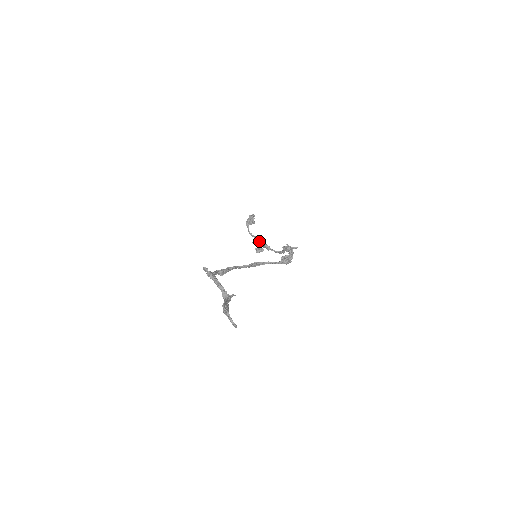
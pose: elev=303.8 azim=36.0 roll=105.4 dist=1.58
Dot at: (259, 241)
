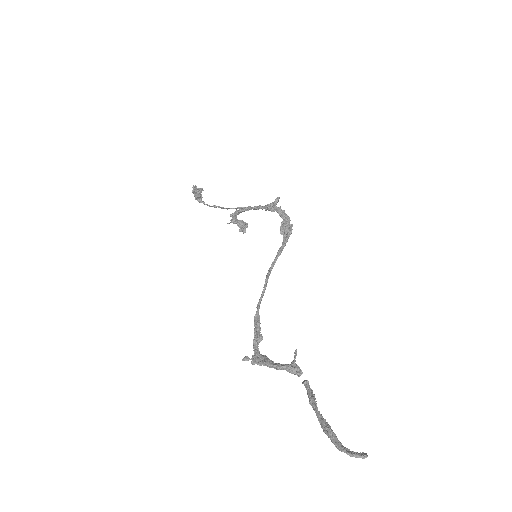
Dot at: (234, 219)
